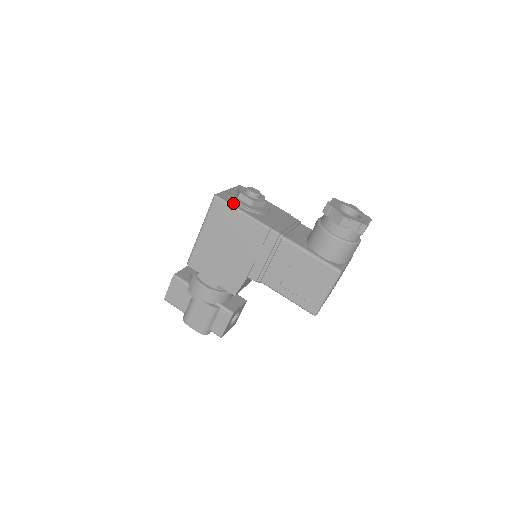
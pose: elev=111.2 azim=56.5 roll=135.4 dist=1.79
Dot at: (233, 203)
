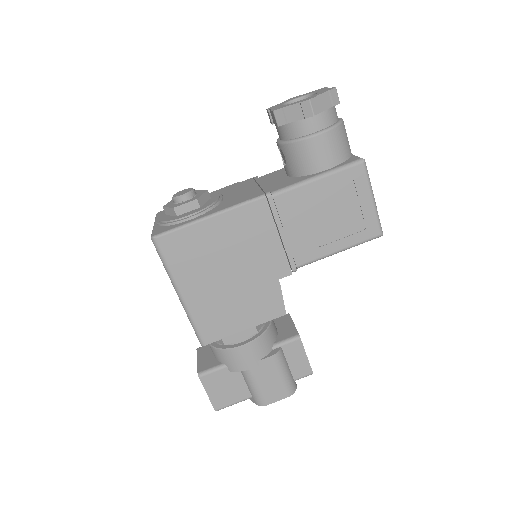
Dot at: (180, 224)
